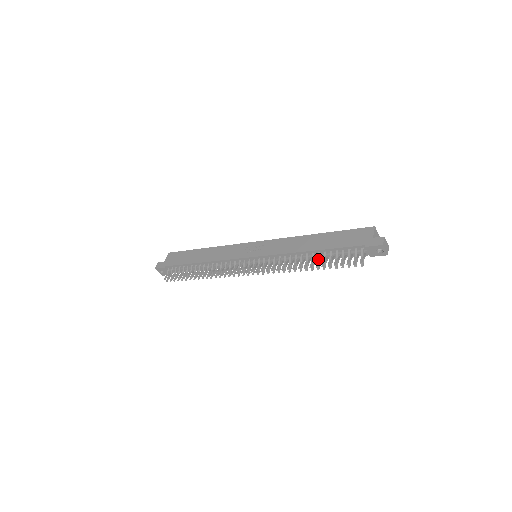
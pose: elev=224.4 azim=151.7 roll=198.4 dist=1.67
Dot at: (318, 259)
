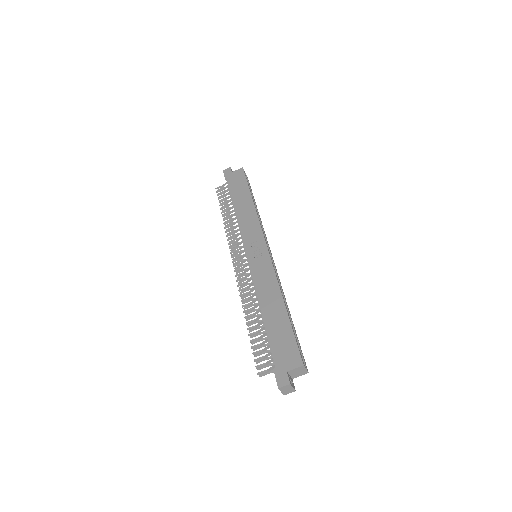
Dot at: (257, 325)
